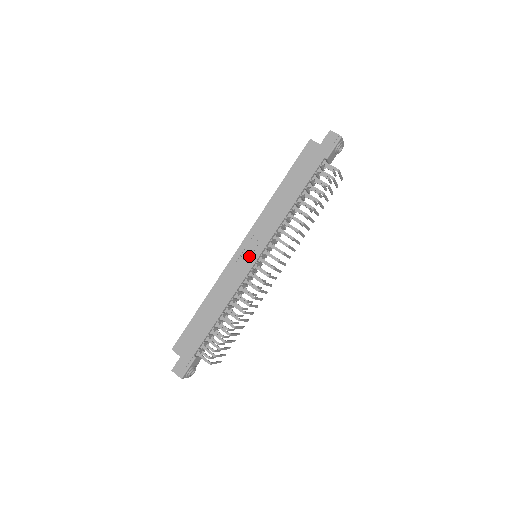
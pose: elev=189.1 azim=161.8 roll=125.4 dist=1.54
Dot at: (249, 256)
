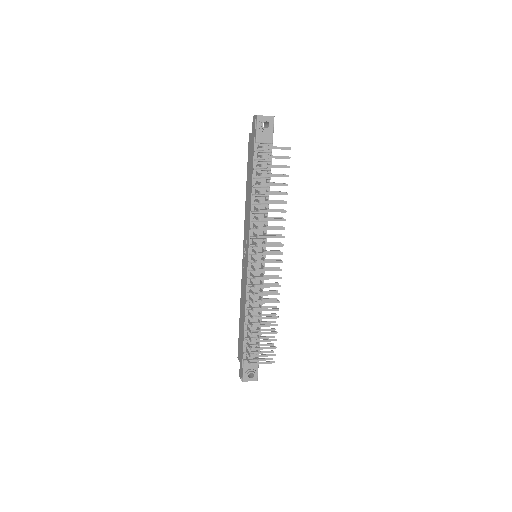
Dot at: (246, 259)
